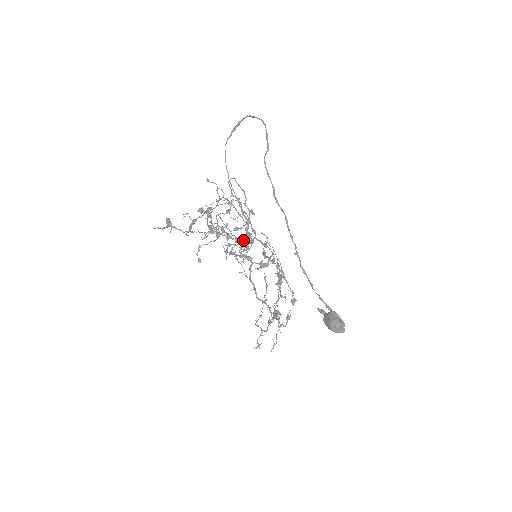
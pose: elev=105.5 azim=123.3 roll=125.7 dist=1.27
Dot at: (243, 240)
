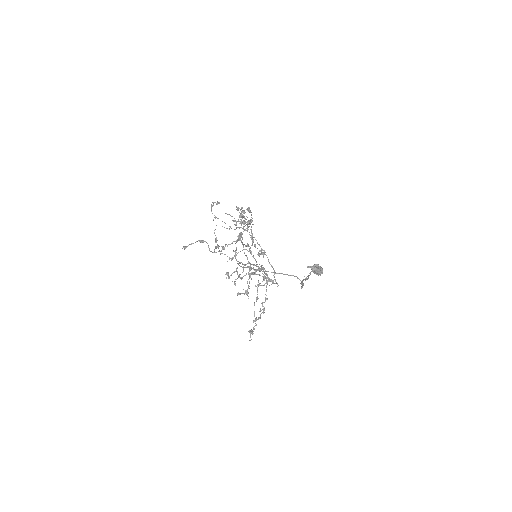
Dot at: occluded
